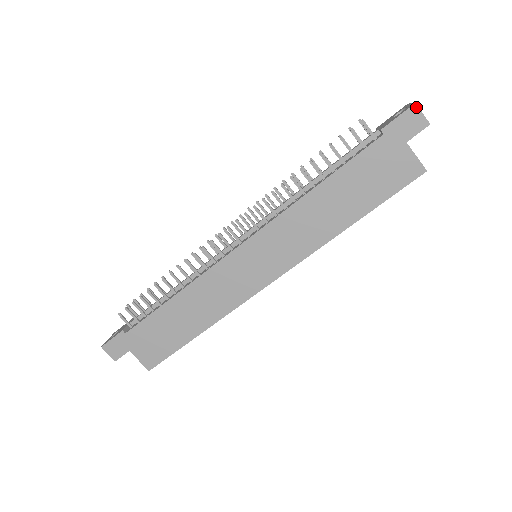
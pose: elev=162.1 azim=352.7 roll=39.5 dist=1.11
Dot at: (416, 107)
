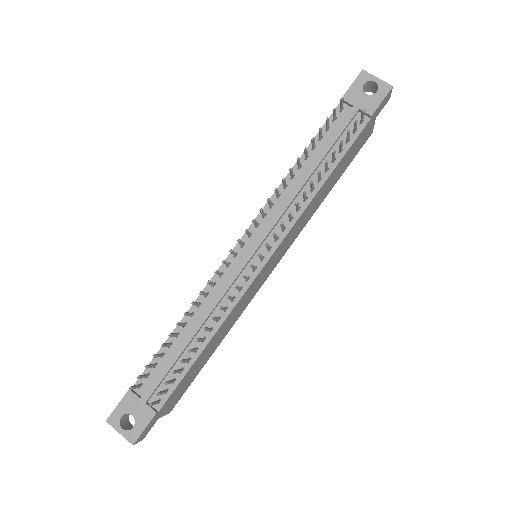
Dot at: occluded
